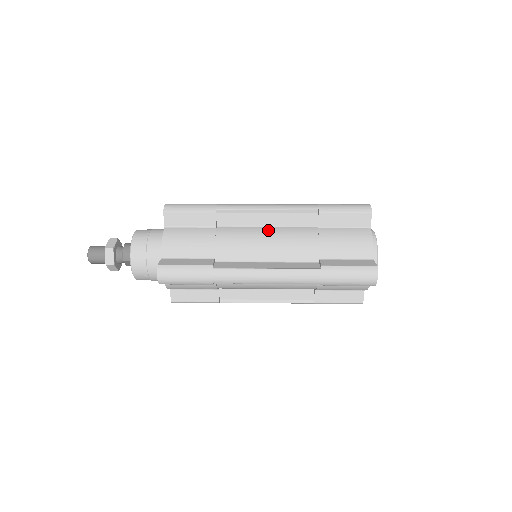
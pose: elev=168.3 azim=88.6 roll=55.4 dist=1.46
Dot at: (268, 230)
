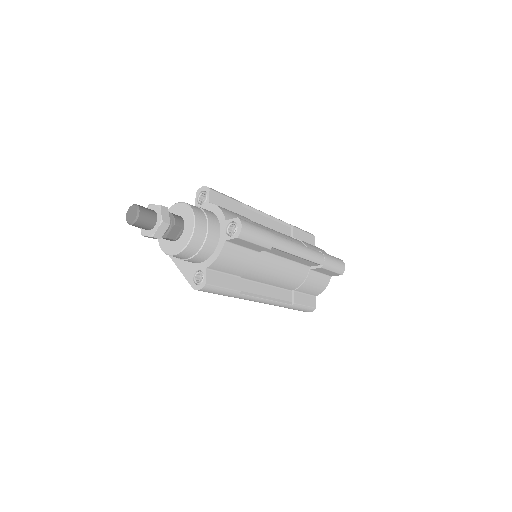
Dot at: occluded
